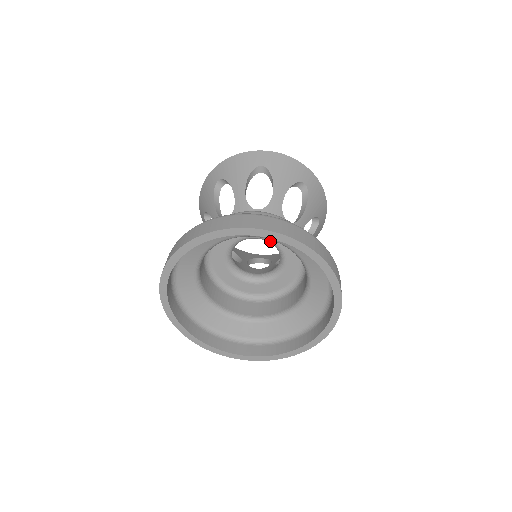
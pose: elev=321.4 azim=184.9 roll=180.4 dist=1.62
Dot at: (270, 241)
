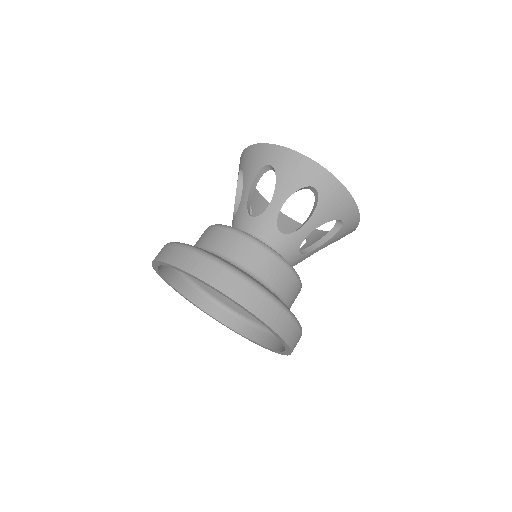
Dot at: occluded
